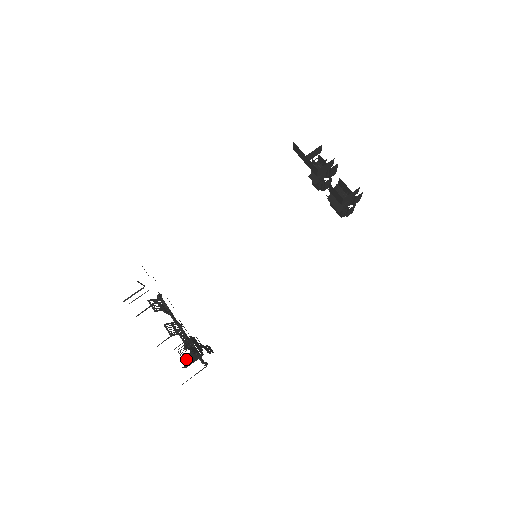
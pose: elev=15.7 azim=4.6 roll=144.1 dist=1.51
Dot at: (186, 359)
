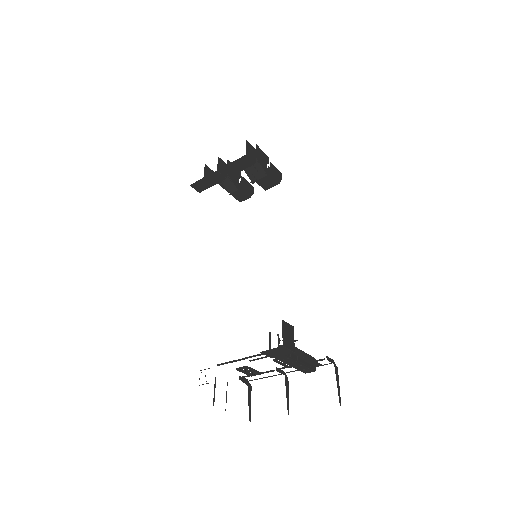
Dot at: (296, 359)
